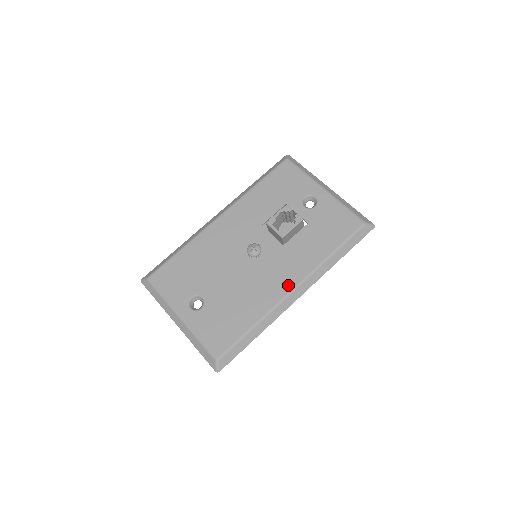
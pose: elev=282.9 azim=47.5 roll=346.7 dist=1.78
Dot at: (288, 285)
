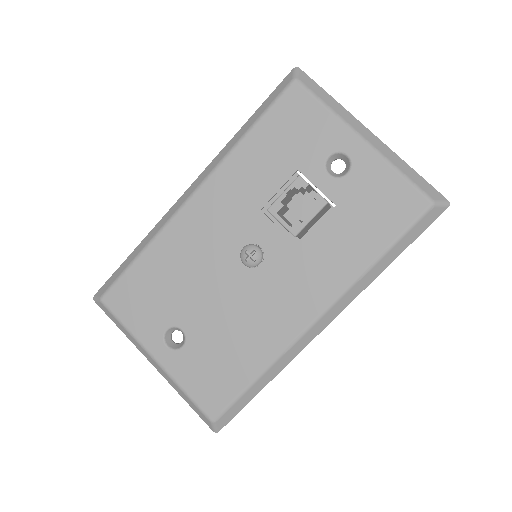
Dot at: (308, 313)
